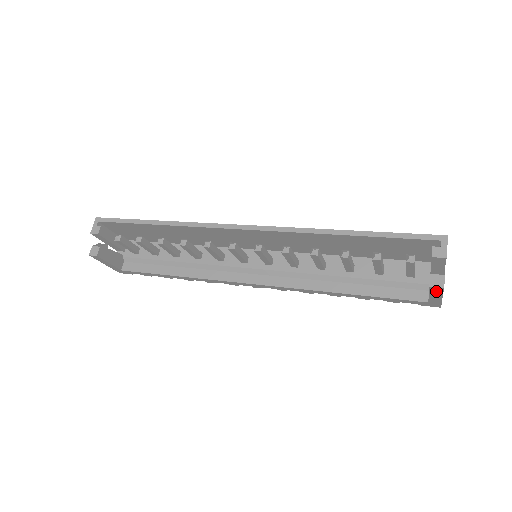
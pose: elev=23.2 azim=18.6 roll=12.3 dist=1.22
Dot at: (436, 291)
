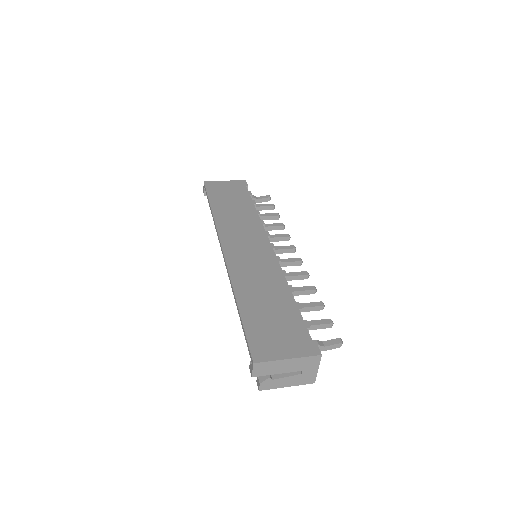
Dot at: occluded
